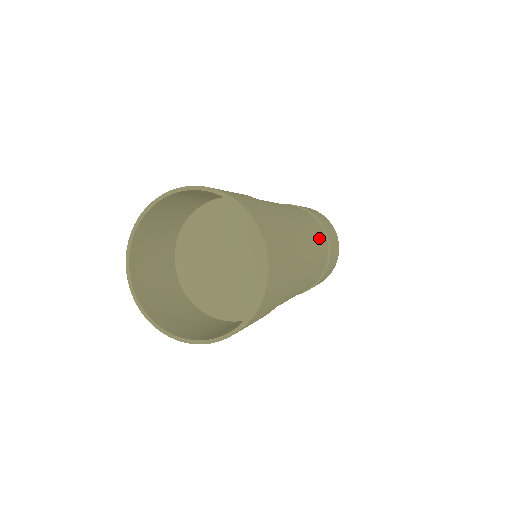
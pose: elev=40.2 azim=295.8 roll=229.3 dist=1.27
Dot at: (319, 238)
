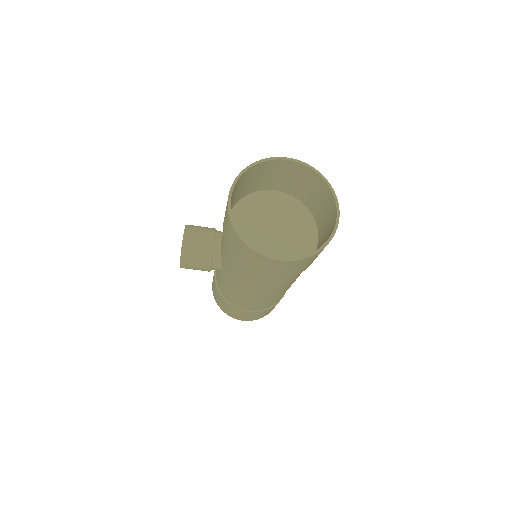
Dot at: occluded
